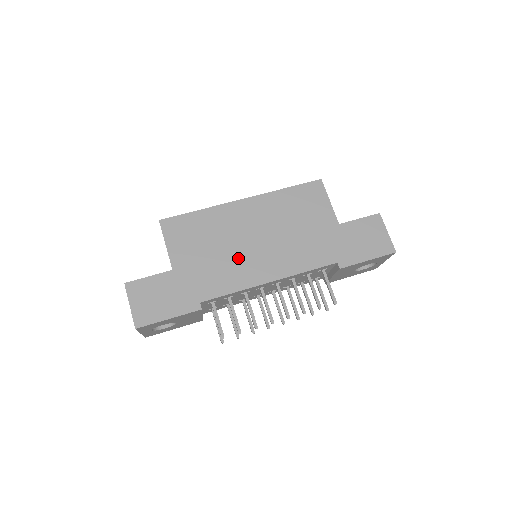
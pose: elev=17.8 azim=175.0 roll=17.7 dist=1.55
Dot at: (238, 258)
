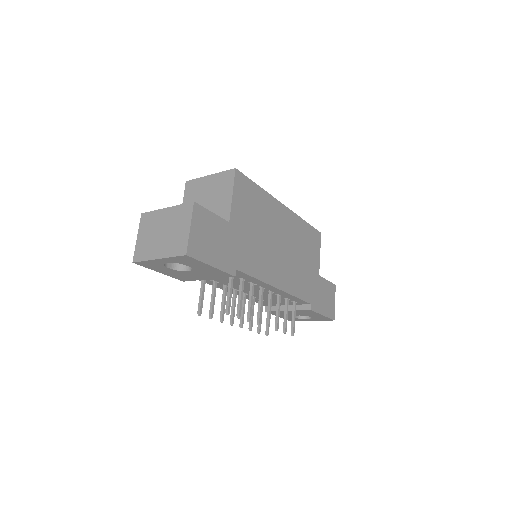
Dot at: (268, 251)
